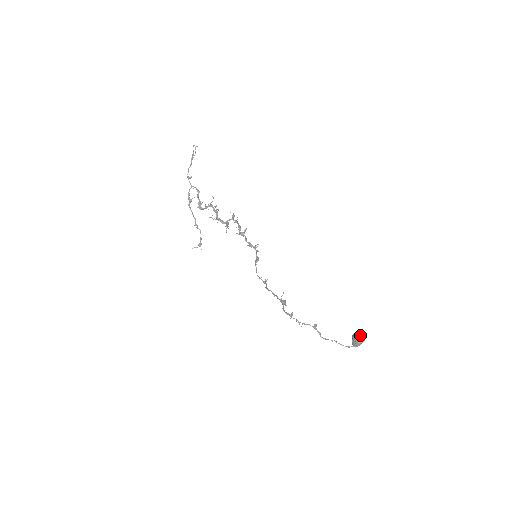
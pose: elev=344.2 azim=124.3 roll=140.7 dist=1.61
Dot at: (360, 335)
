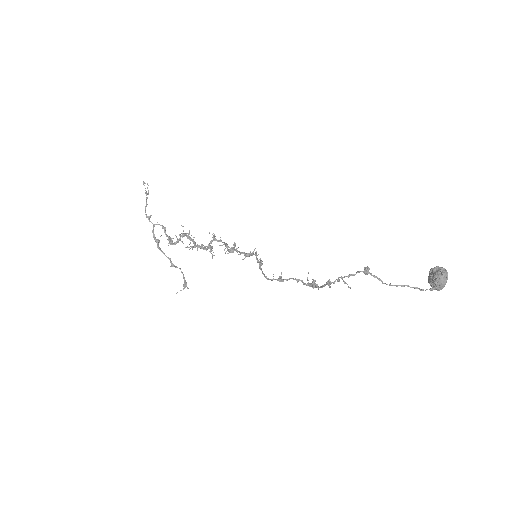
Dot at: (437, 269)
